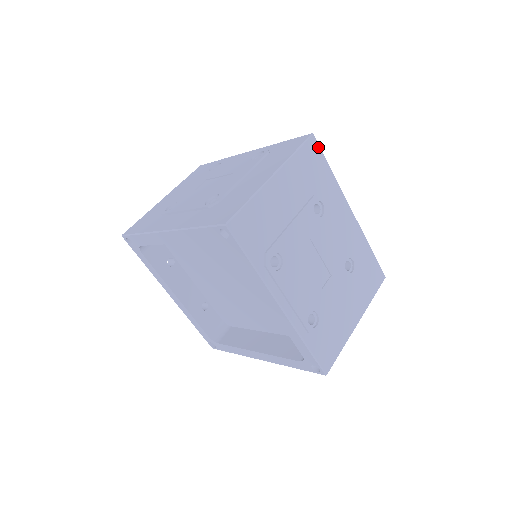
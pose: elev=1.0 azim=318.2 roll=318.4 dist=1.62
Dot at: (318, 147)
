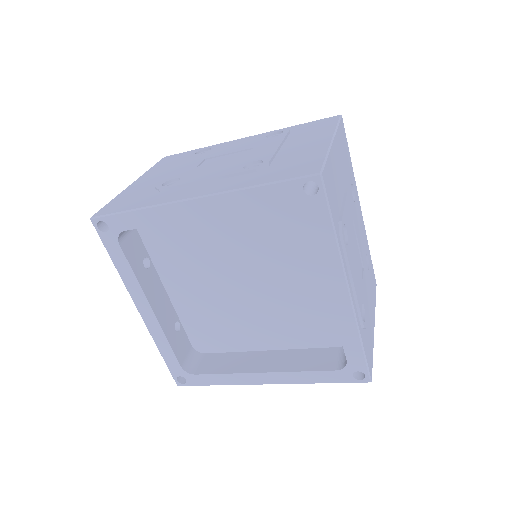
Dot at: (344, 130)
